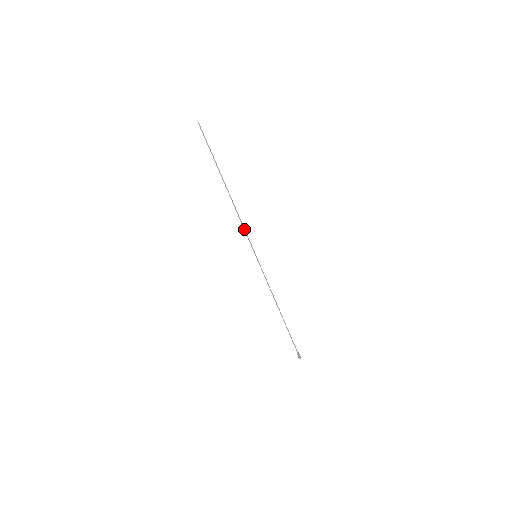
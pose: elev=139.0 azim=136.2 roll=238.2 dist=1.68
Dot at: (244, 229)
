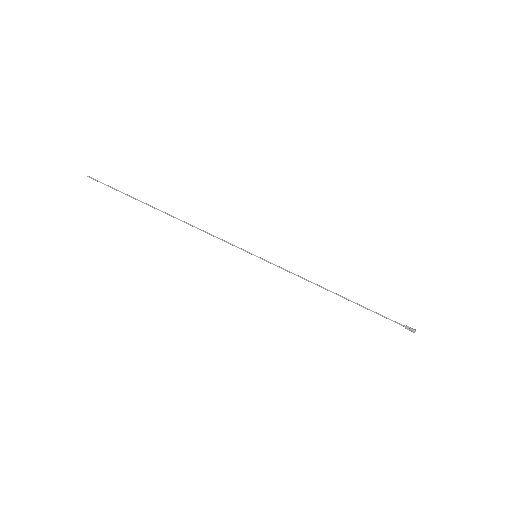
Dot at: occluded
